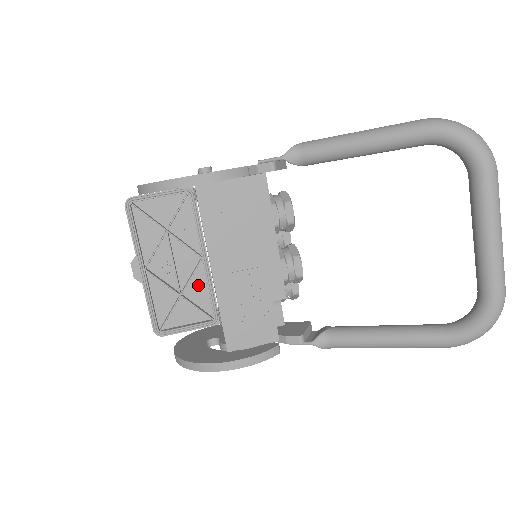
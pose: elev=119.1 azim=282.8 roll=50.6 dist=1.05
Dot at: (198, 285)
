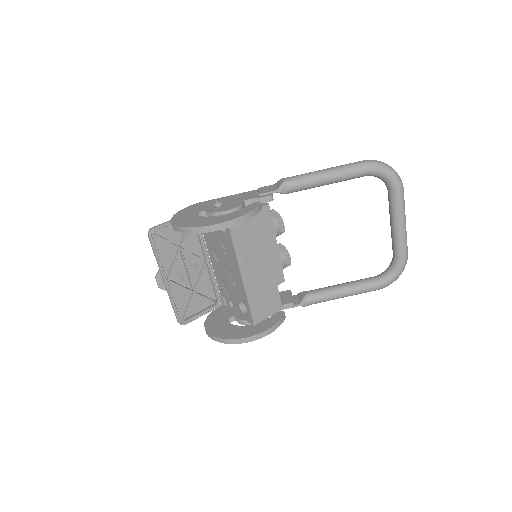
Dot at: (204, 281)
